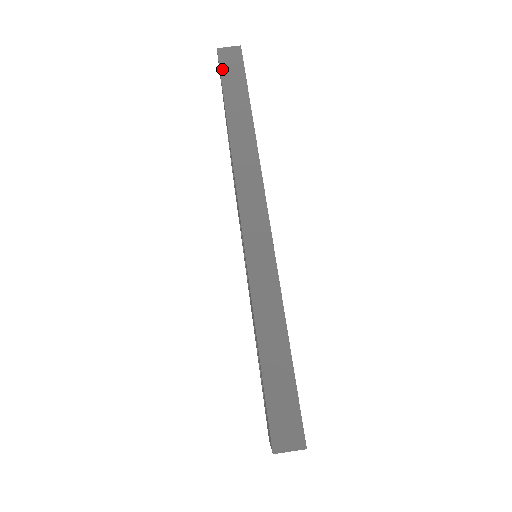
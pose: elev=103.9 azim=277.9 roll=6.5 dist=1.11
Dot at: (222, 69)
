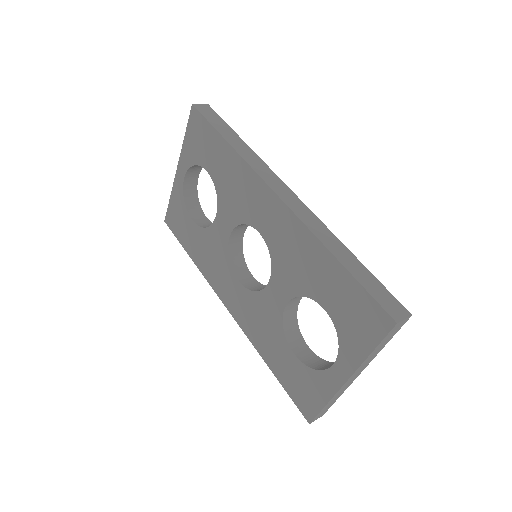
Dot at: (204, 115)
